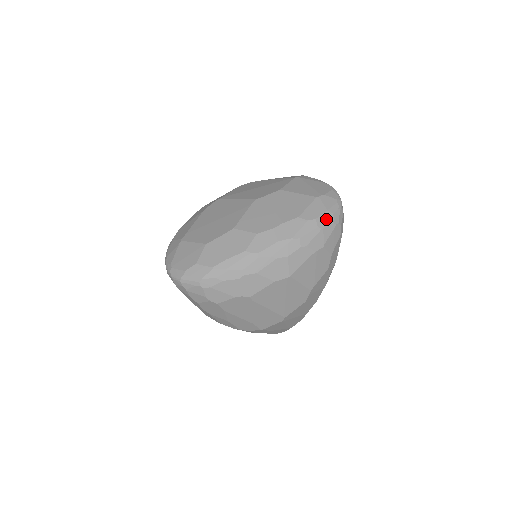
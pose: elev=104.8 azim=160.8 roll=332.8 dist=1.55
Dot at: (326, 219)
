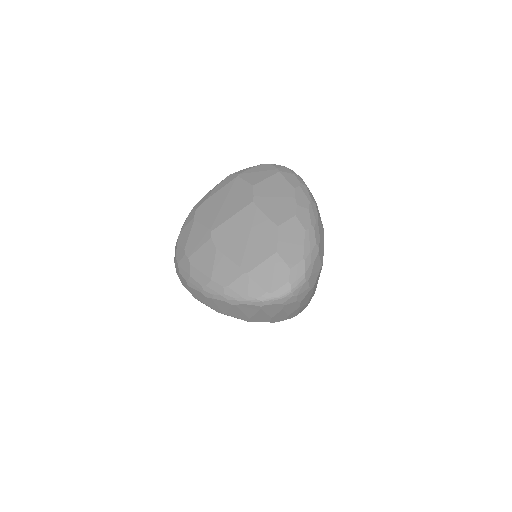
Dot at: (301, 179)
